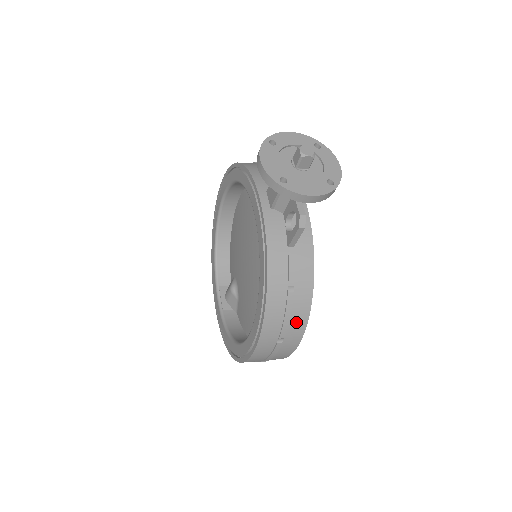
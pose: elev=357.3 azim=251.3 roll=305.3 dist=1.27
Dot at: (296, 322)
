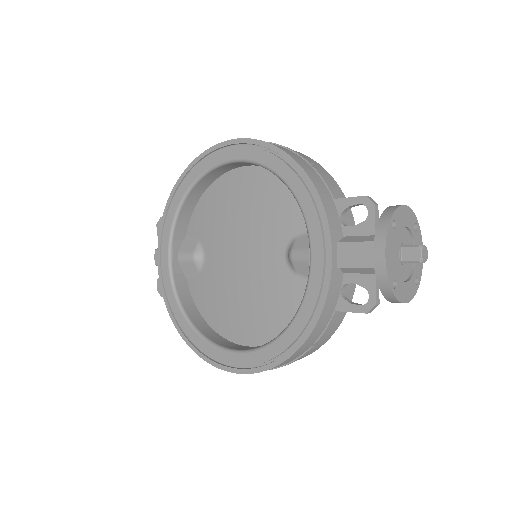
Dot at: occluded
